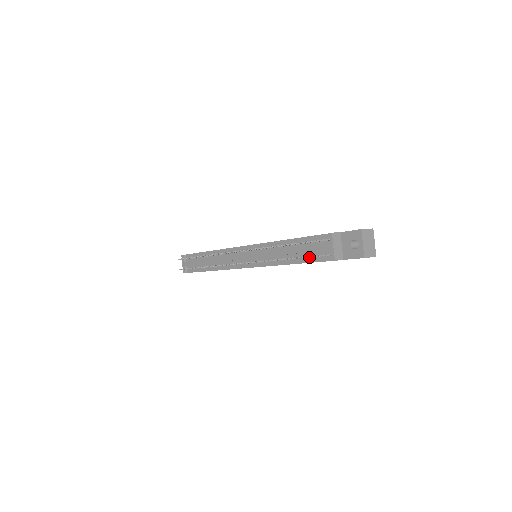
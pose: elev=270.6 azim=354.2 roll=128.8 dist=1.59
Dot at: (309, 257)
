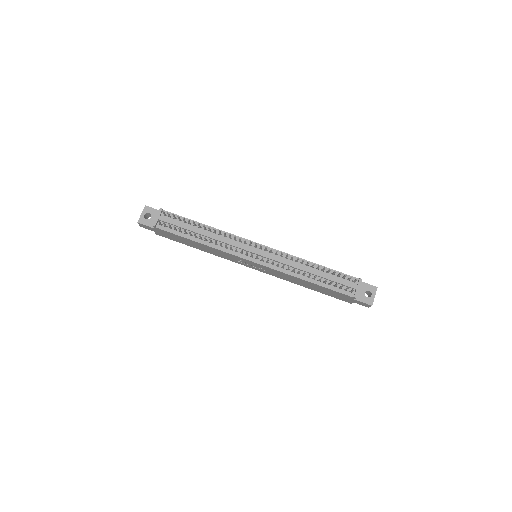
Dot at: occluded
